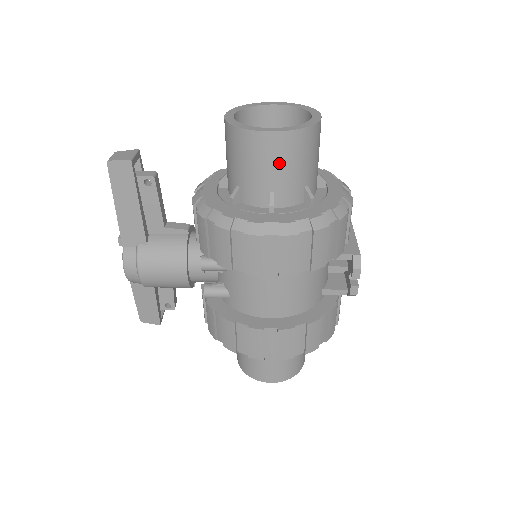
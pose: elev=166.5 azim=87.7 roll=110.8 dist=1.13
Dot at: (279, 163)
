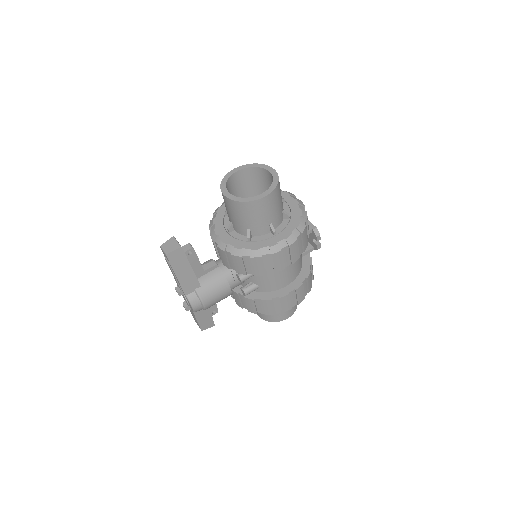
Dot at: (271, 209)
